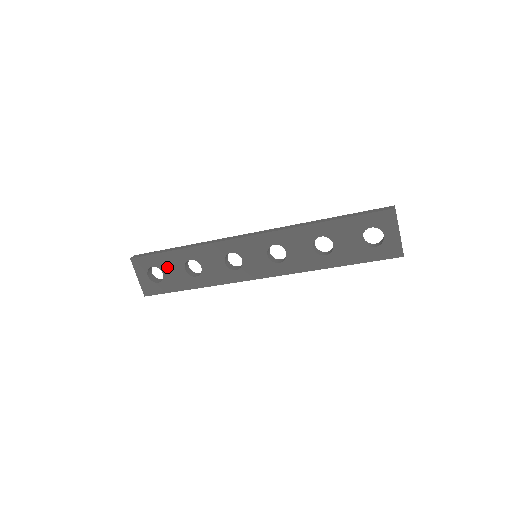
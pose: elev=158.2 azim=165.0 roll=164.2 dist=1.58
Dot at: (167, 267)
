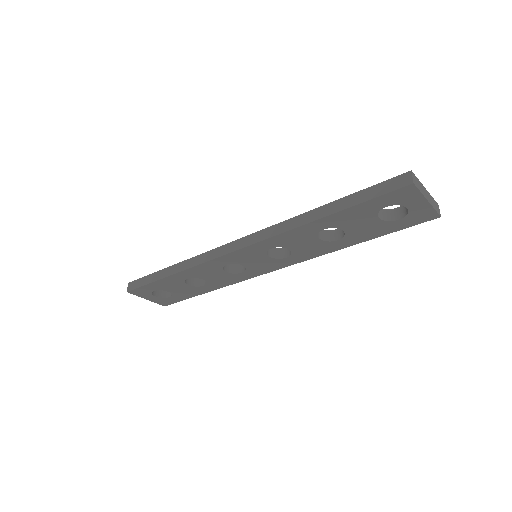
Dot at: (168, 288)
